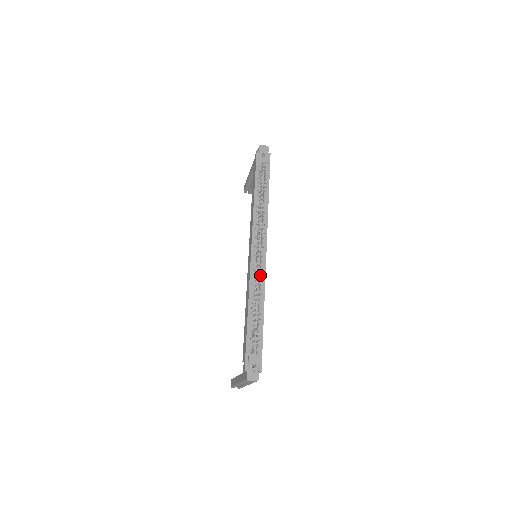
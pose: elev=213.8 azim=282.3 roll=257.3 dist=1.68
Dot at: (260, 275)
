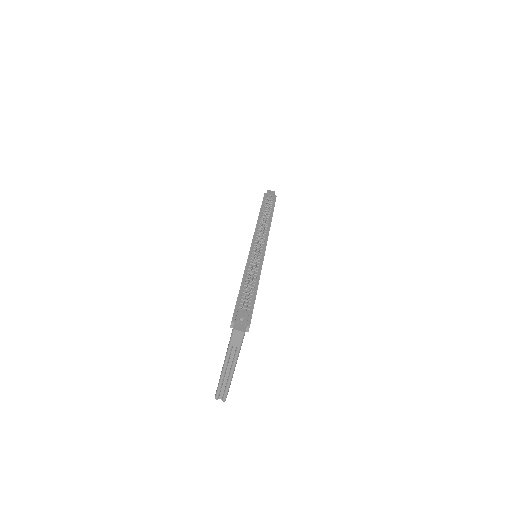
Dot at: (258, 256)
